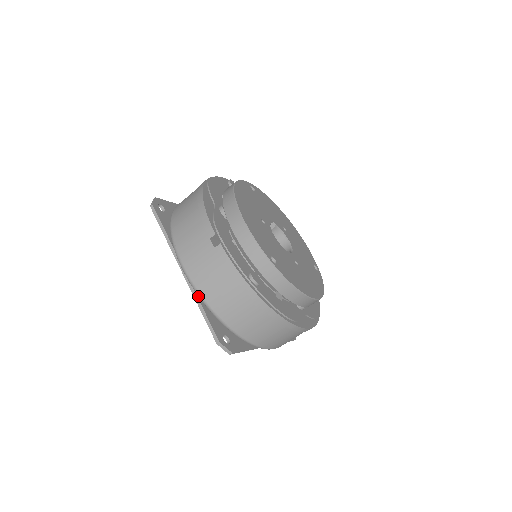
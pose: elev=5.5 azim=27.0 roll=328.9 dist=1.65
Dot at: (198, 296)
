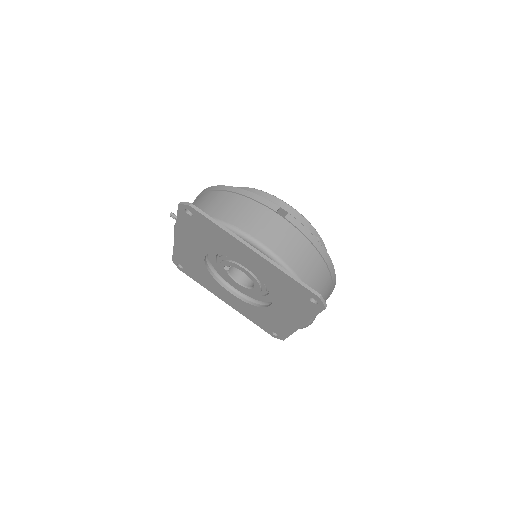
Dot at: (280, 267)
